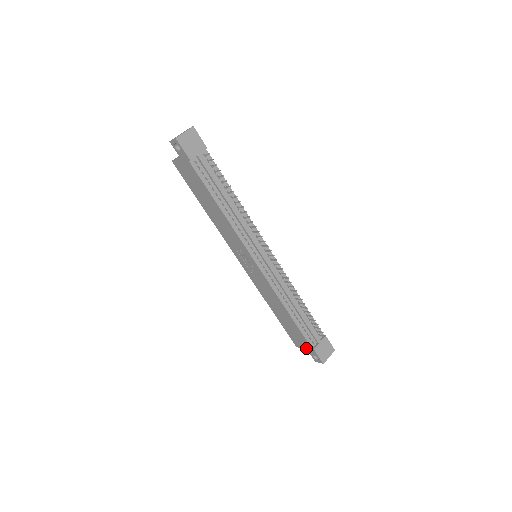
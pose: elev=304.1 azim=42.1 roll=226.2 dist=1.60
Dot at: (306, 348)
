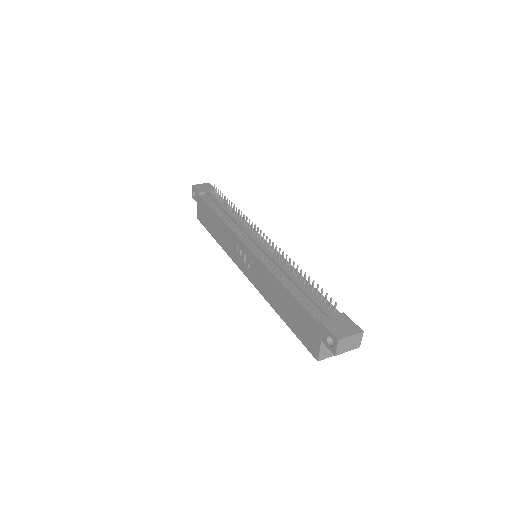
Dot at: (318, 337)
